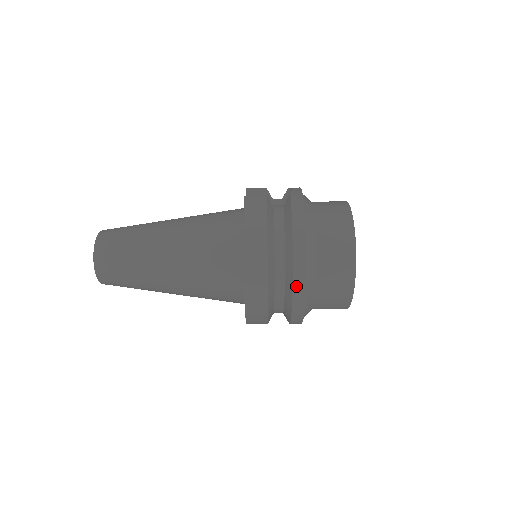
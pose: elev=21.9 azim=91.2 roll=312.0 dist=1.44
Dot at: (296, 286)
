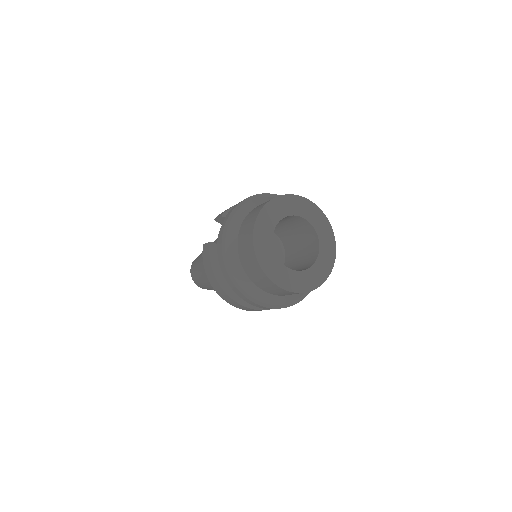
Dot at: (253, 305)
